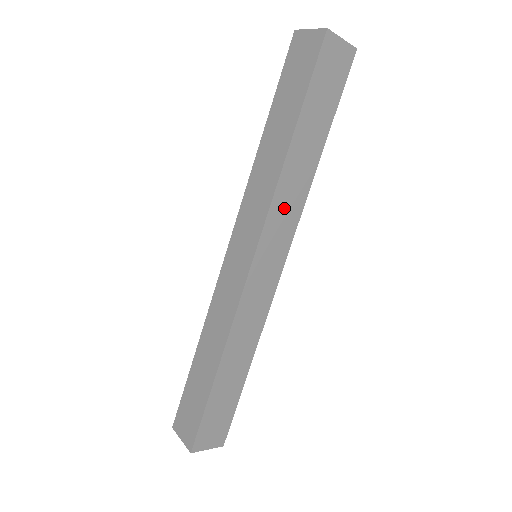
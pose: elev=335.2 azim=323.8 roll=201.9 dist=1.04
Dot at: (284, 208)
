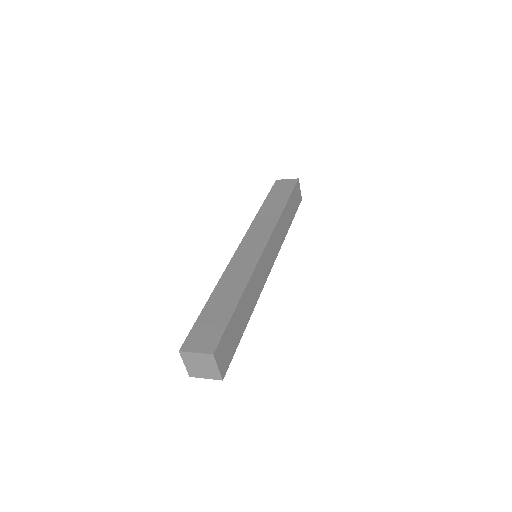
Dot at: (278, 234)
